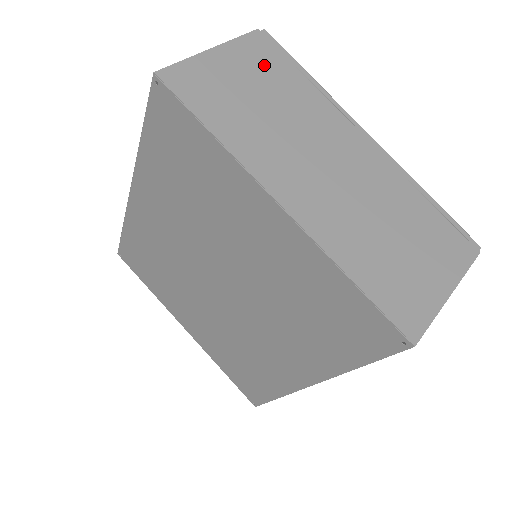
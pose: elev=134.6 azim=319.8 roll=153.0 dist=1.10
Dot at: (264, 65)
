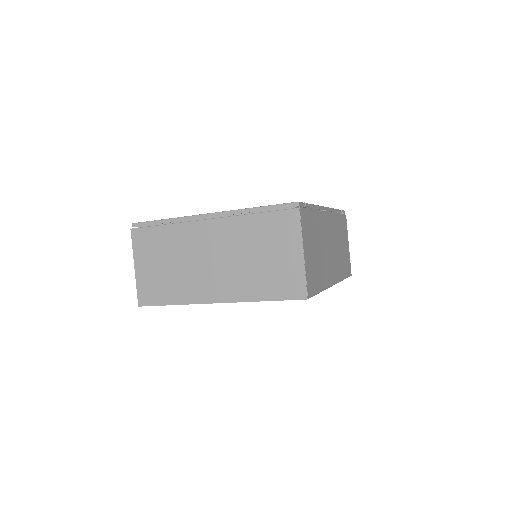
Dot at: (150, 245)
